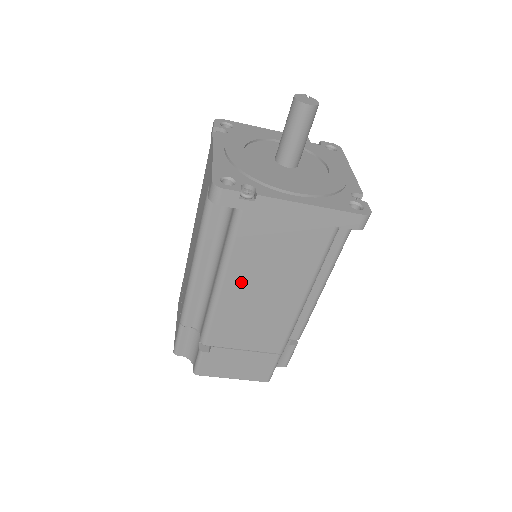
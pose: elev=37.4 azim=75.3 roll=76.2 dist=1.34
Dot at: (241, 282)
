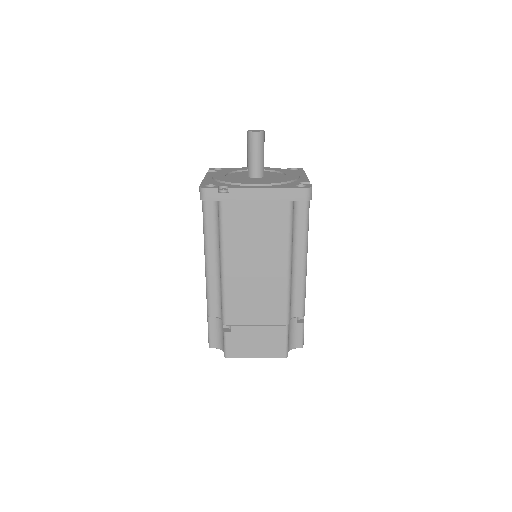
Dot at: (237, 260)
